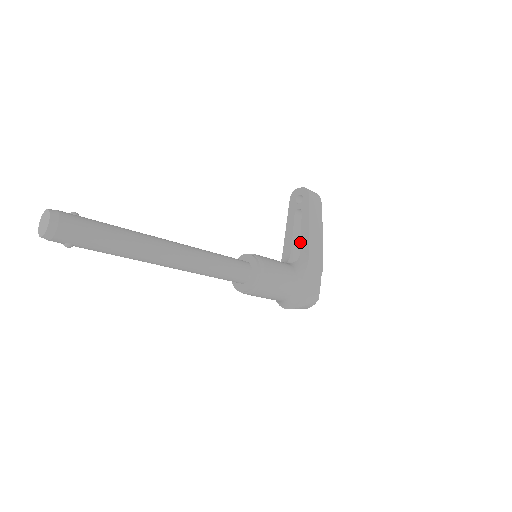
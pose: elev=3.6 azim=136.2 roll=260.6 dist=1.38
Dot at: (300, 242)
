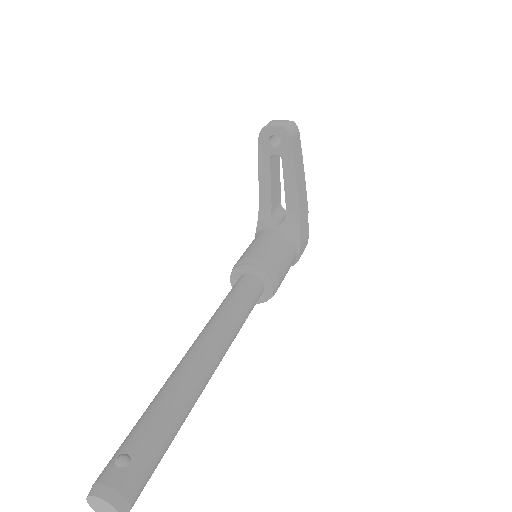
Dot at: (276, 184)
